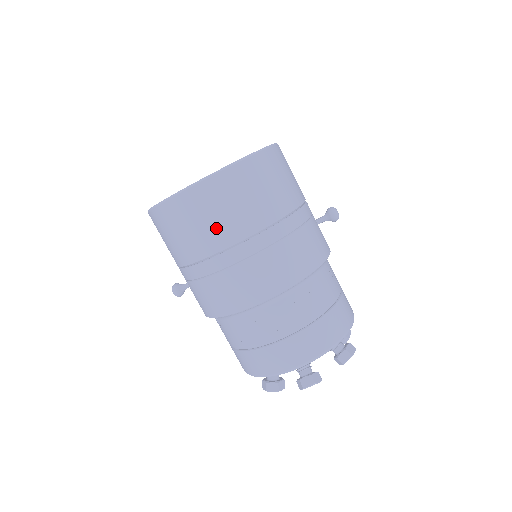
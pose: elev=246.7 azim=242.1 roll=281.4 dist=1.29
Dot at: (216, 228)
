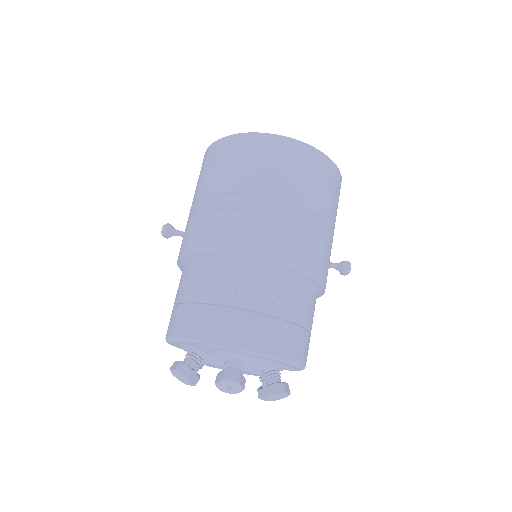
Dot at: (269, 175)
